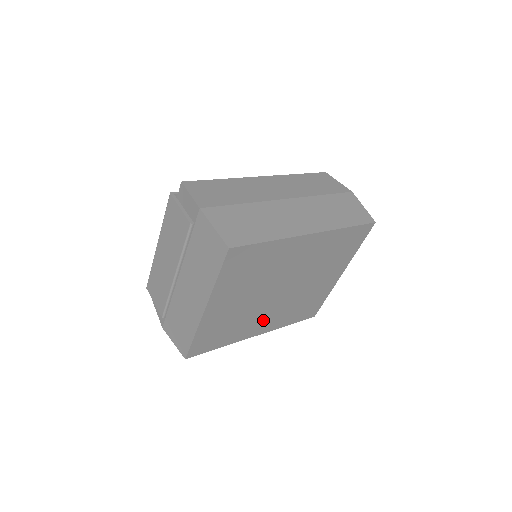
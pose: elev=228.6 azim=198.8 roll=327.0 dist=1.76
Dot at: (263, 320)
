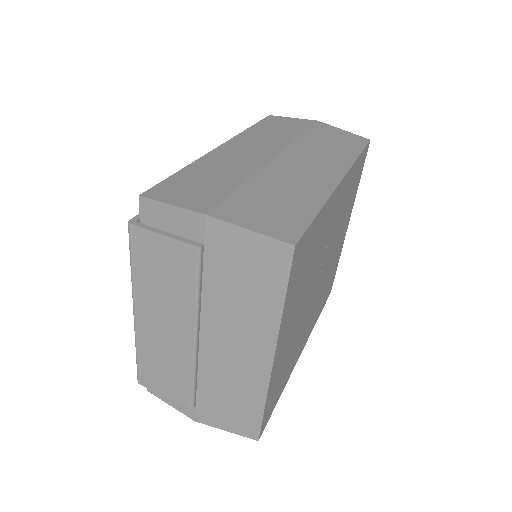
Dot at: (306, 329)
